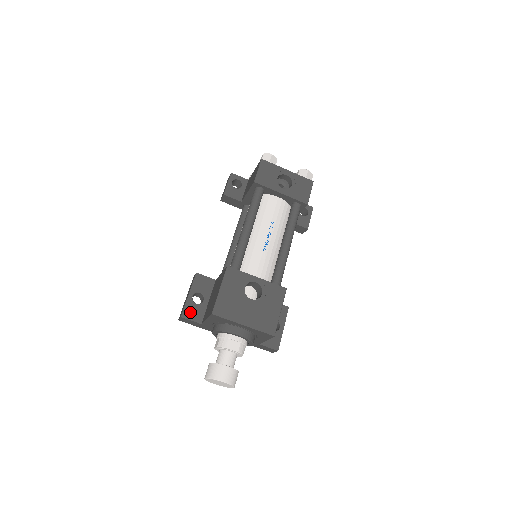
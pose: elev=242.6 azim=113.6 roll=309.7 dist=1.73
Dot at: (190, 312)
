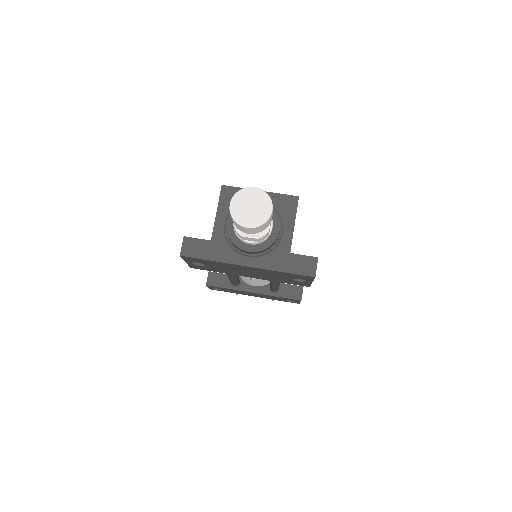
Dot at: occluded
